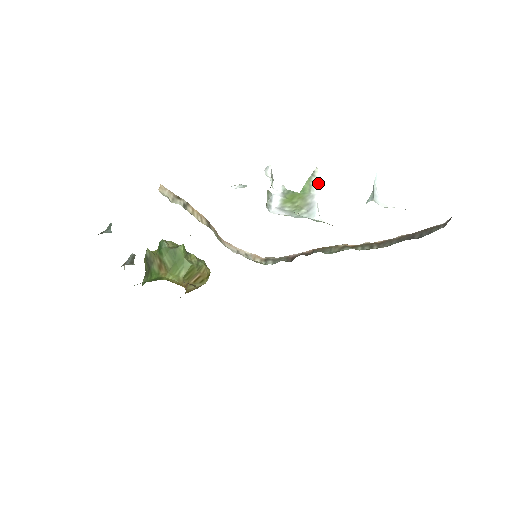
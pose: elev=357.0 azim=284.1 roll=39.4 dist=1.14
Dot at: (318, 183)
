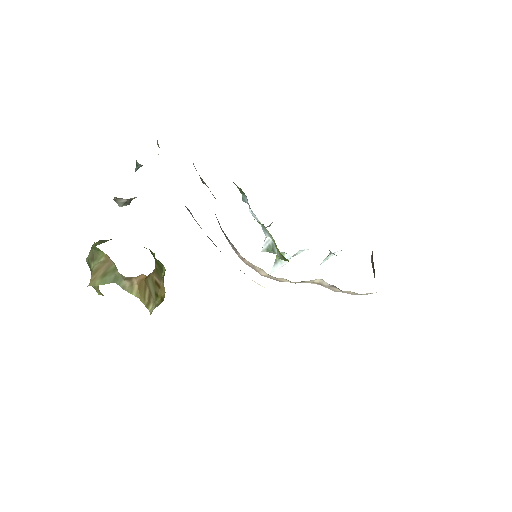
Dot at: (282, 264)
